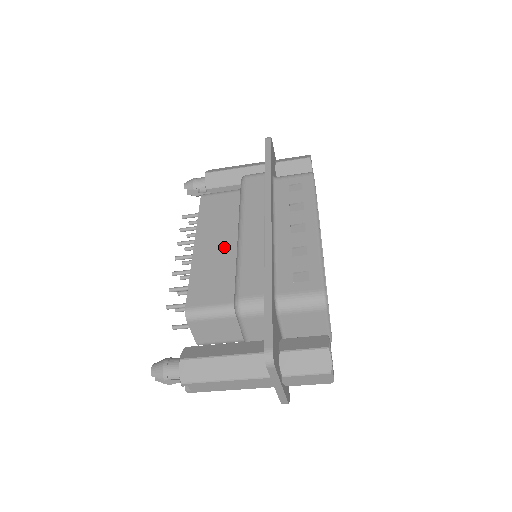
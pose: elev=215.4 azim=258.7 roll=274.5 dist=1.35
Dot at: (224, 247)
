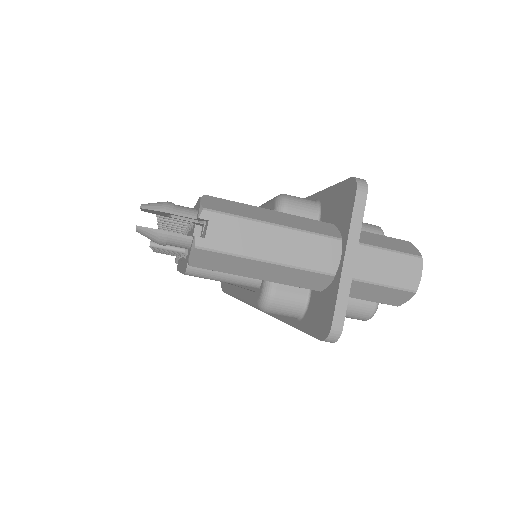
Dot at: occluded
